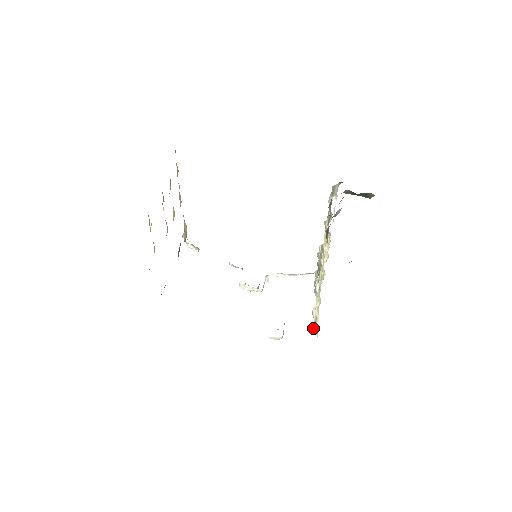
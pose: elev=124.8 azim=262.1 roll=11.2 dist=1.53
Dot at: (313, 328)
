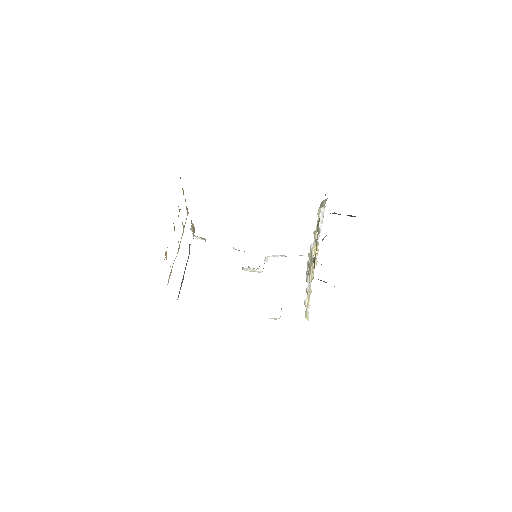
Dot at: (305, 316)
